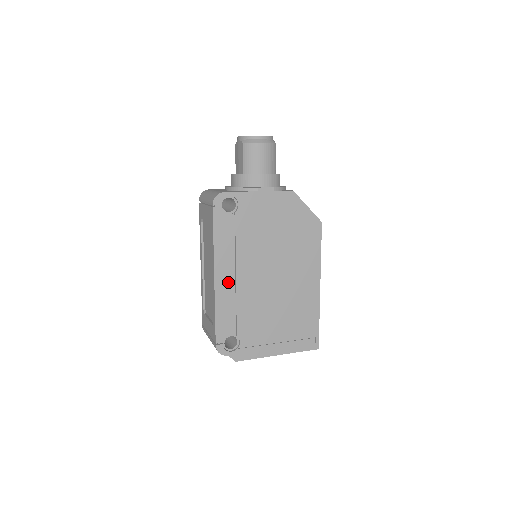
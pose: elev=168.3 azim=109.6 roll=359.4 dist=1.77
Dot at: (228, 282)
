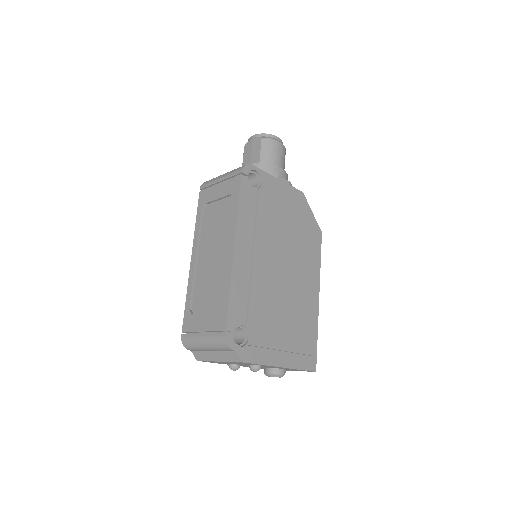
Dot at: (245, 259)
